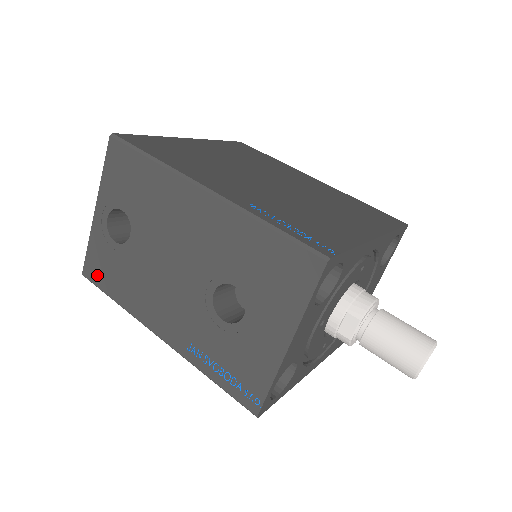
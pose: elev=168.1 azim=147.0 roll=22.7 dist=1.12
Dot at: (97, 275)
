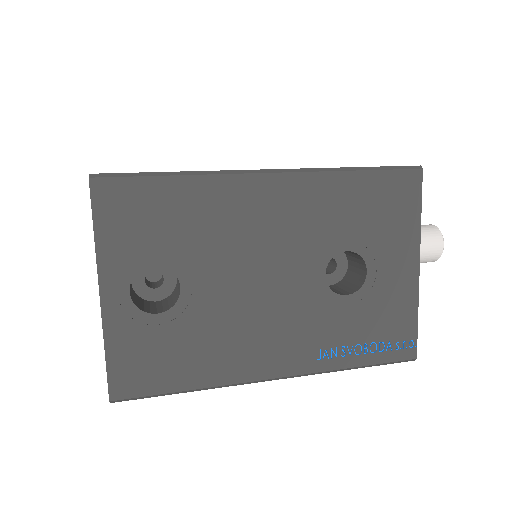
Dot at: (141, 380)
